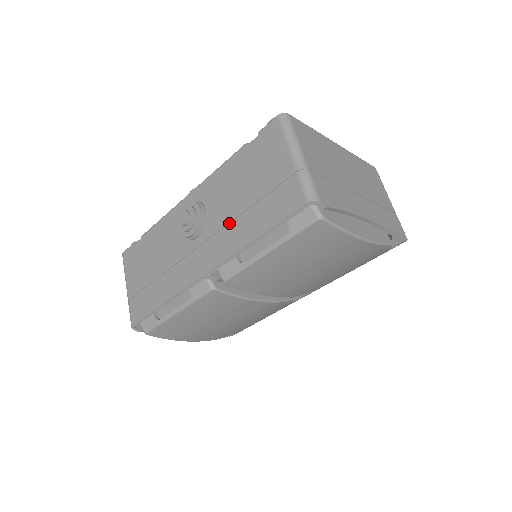
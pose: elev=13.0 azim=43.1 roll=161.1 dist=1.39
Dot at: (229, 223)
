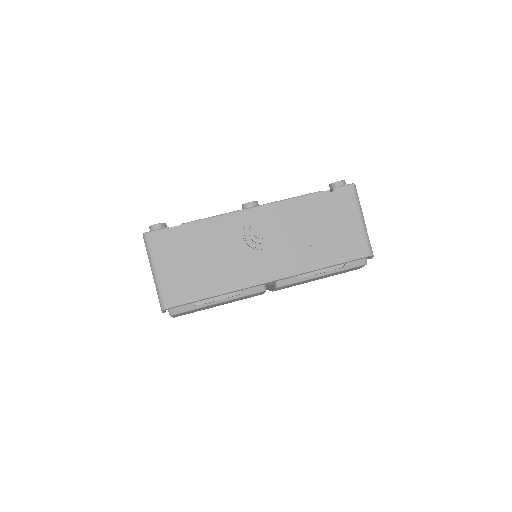
Dot at: (300, 248)
